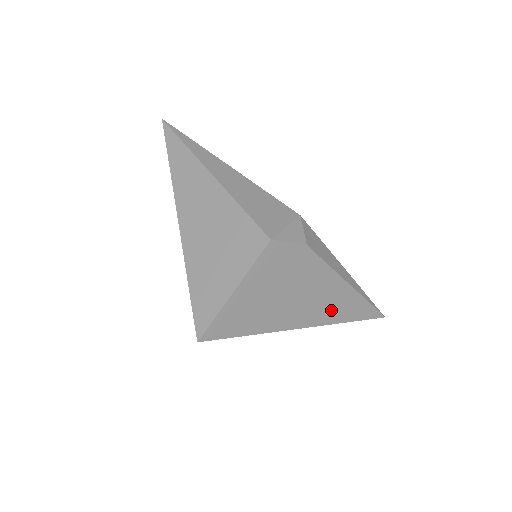
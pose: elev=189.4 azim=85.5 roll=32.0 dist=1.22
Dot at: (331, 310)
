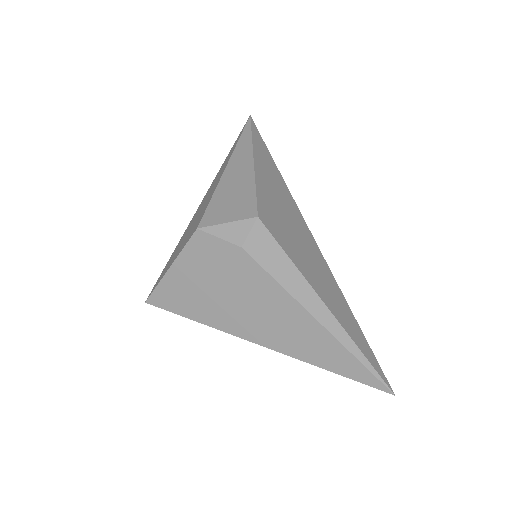
Dot at: (293, 340)
